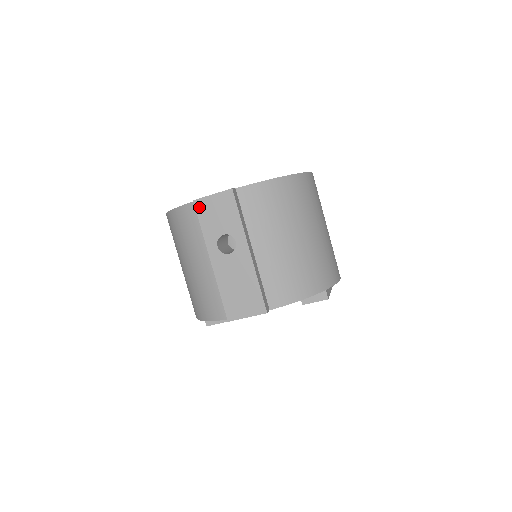
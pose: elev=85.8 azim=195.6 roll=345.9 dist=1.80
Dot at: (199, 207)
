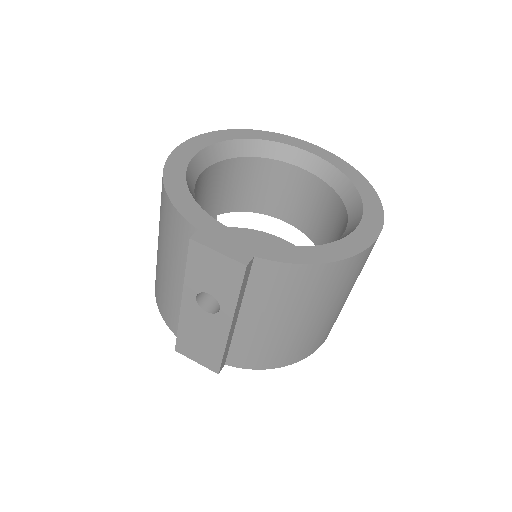
Dot at: (194, 250)
